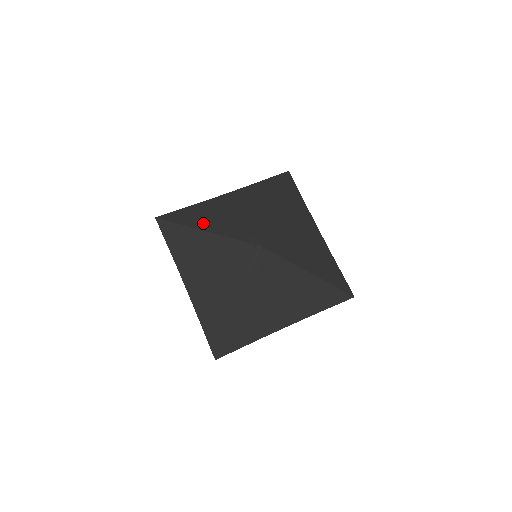
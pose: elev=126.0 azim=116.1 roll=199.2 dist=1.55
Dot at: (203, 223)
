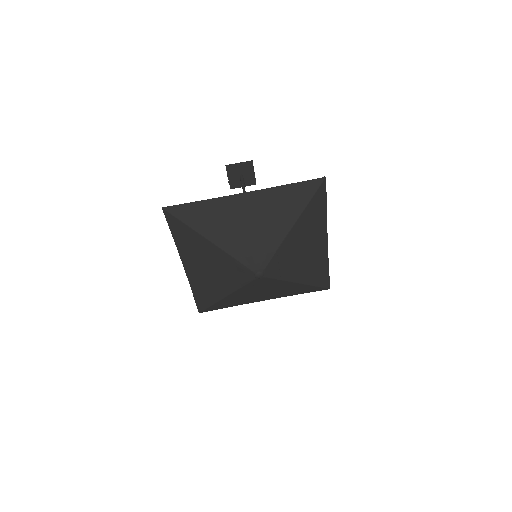
Dot at: (211, 231)
